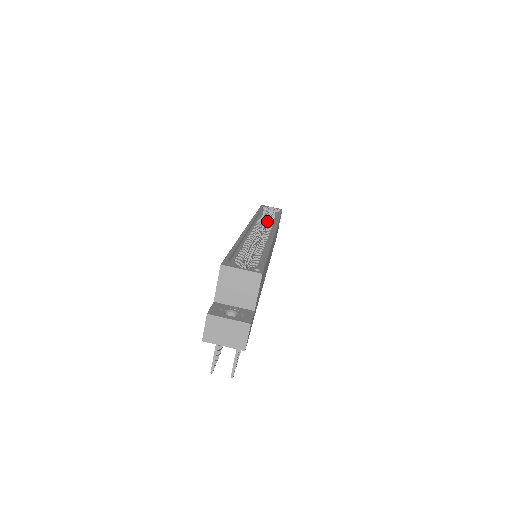
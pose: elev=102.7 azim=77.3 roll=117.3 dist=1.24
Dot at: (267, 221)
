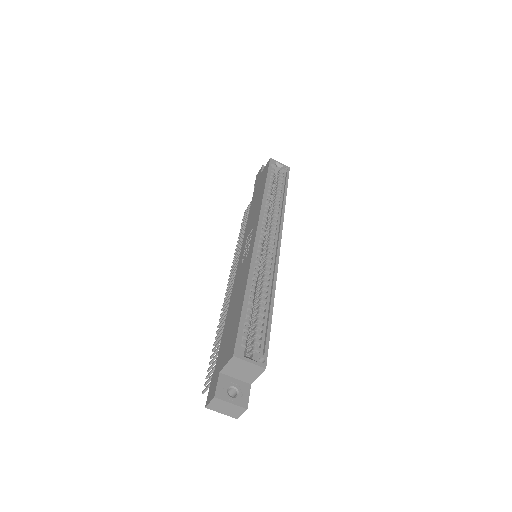
Dot at: occluded
